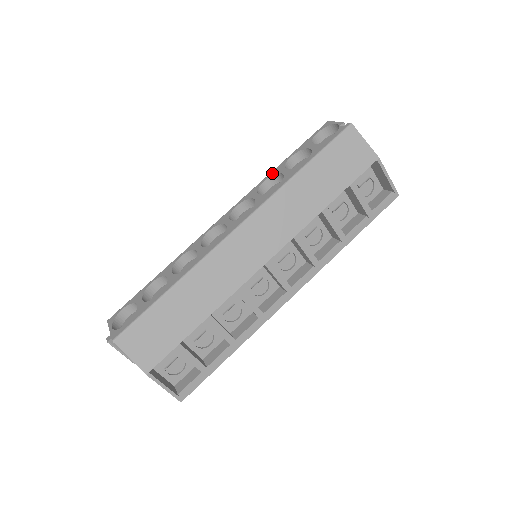
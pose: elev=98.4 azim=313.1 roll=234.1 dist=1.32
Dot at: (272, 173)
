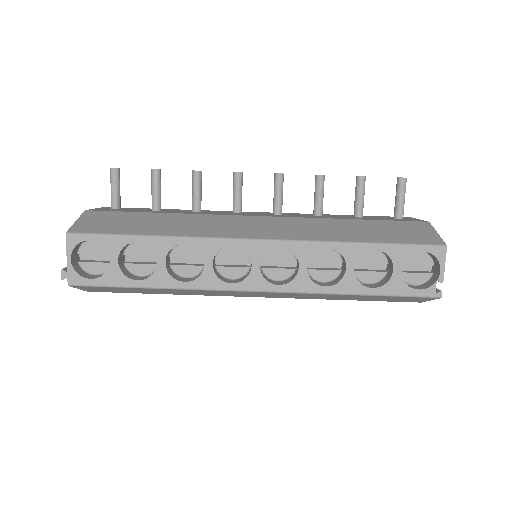
Dot at: (343, 249)
